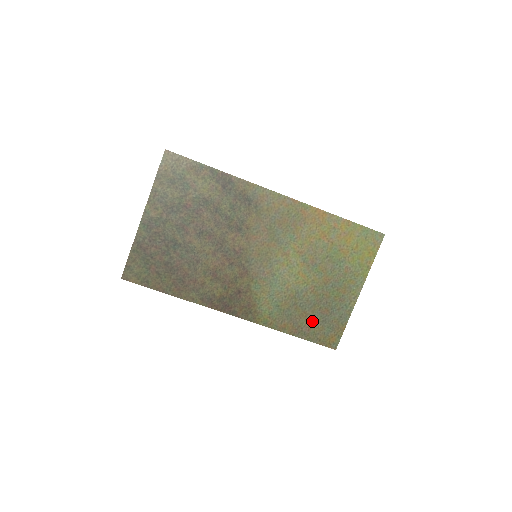
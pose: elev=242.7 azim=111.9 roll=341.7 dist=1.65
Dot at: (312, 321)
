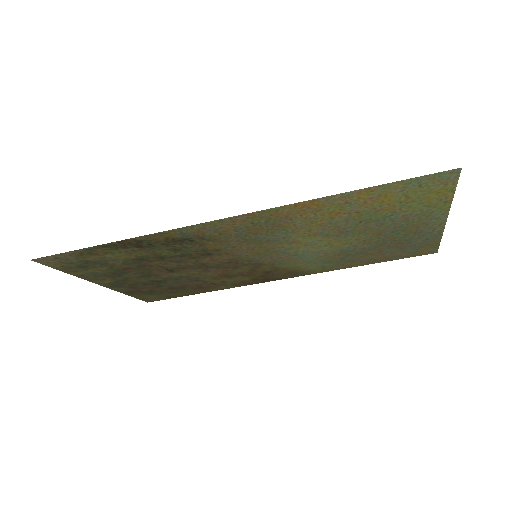
Dot at: (384, 253)
